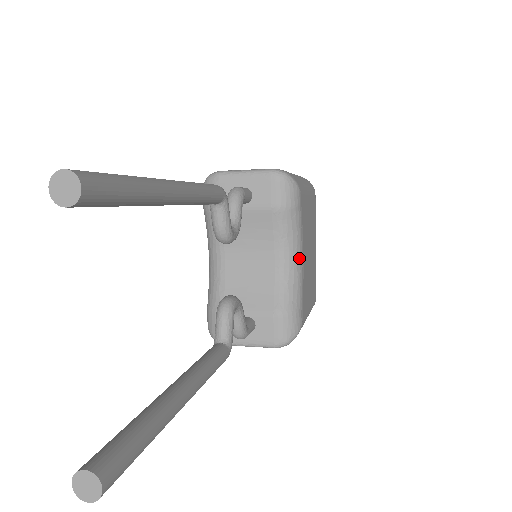
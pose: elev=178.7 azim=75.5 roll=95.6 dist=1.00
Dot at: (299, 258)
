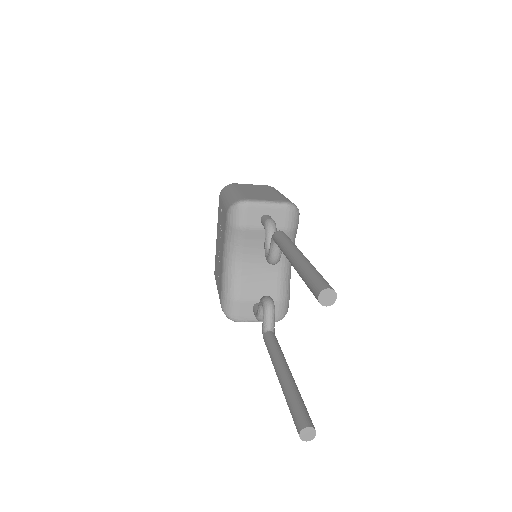
Dot at: occluded
